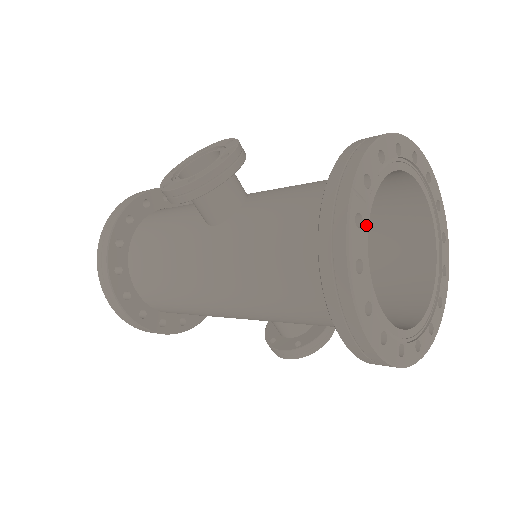
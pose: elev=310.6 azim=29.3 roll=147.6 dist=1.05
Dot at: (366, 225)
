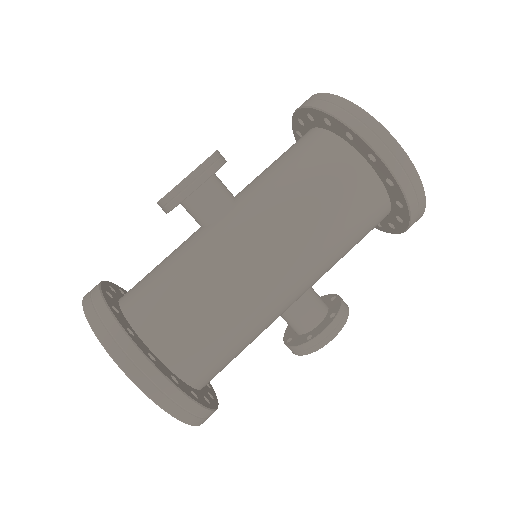
Dot at: occluded
